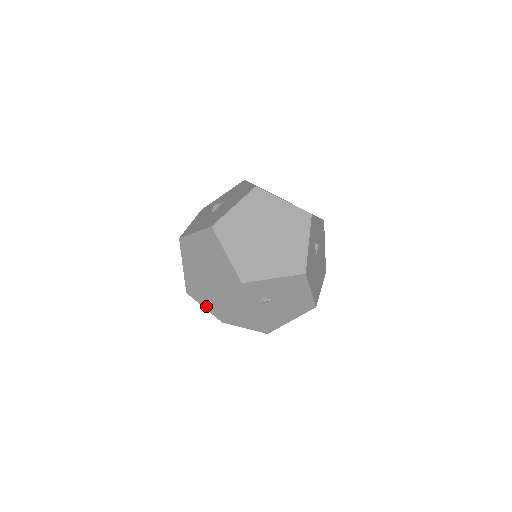
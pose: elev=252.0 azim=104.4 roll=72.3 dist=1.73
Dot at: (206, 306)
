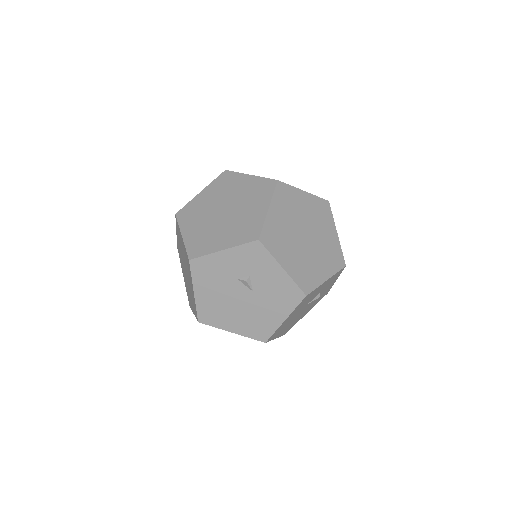
Dot at: (187, 236)
